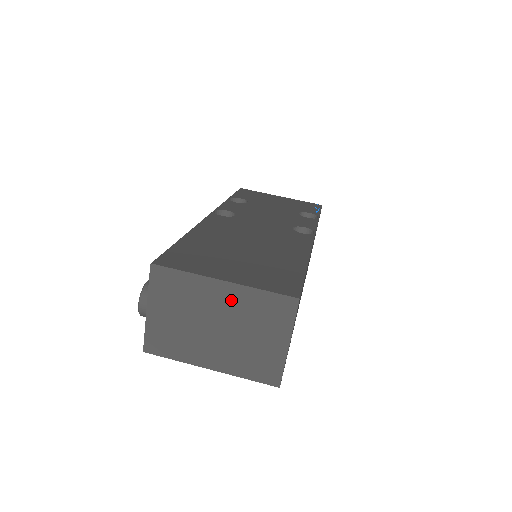
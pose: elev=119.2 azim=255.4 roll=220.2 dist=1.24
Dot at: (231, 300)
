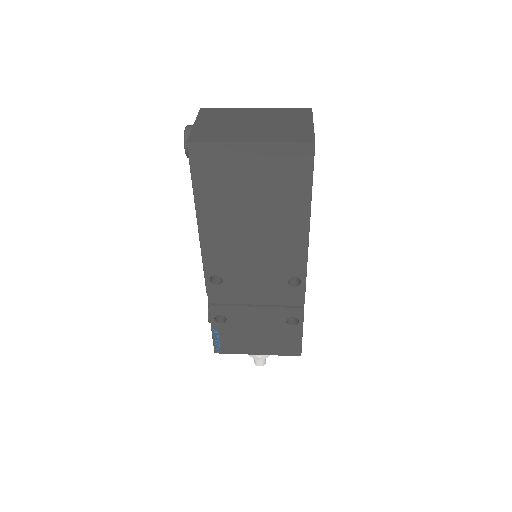
Dot at: (263, 114)
